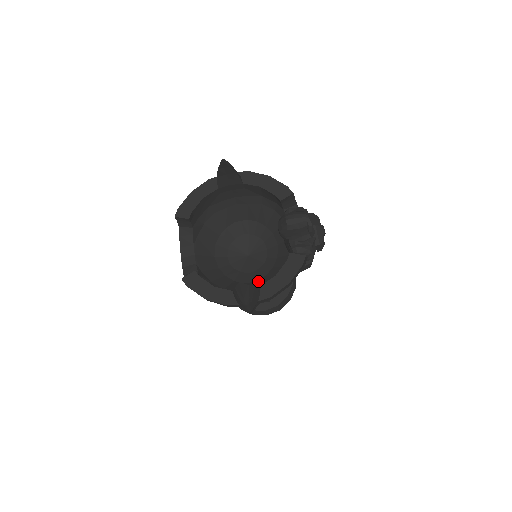
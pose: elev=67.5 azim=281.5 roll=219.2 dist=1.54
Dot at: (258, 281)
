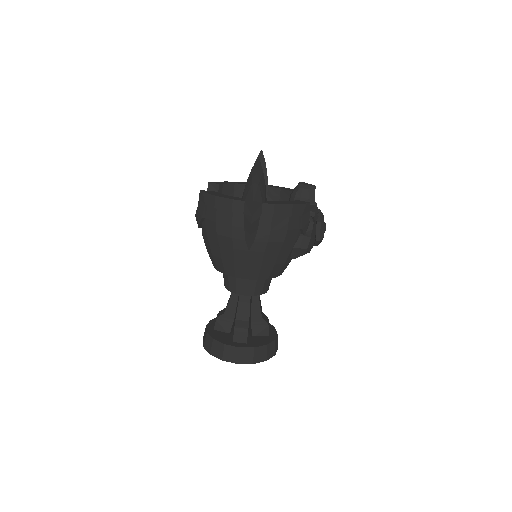
Dot at: occluded
